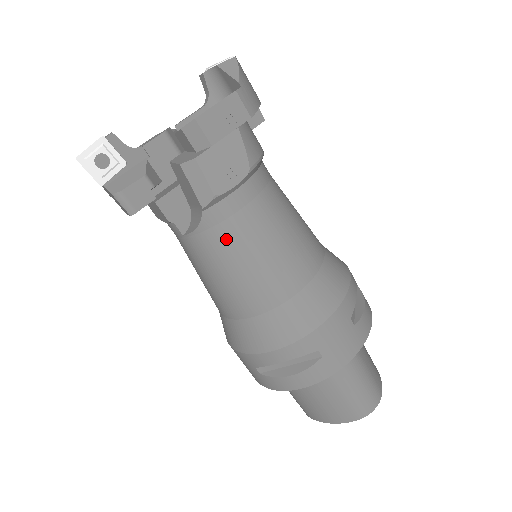
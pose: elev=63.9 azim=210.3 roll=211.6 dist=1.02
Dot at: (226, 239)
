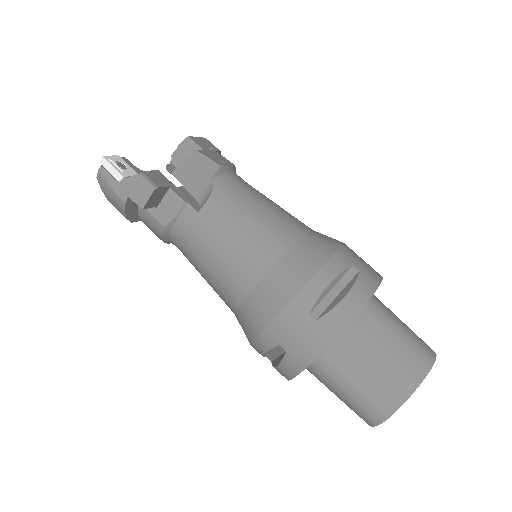
Dot at: (237, 197)
